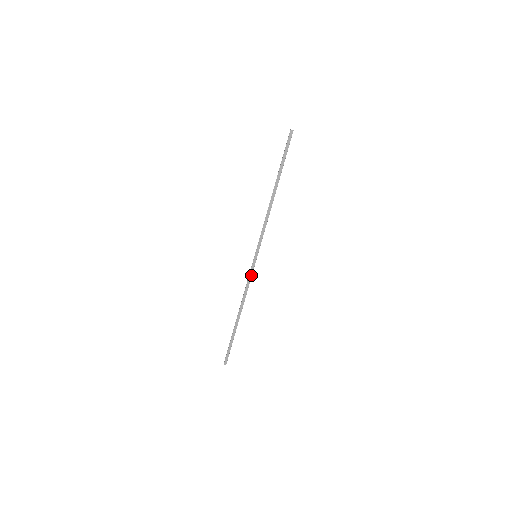
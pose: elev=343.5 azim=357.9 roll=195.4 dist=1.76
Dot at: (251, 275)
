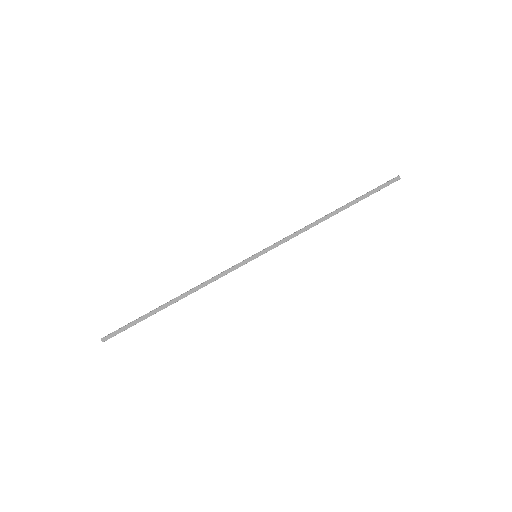
Dot at: (232, 270)
